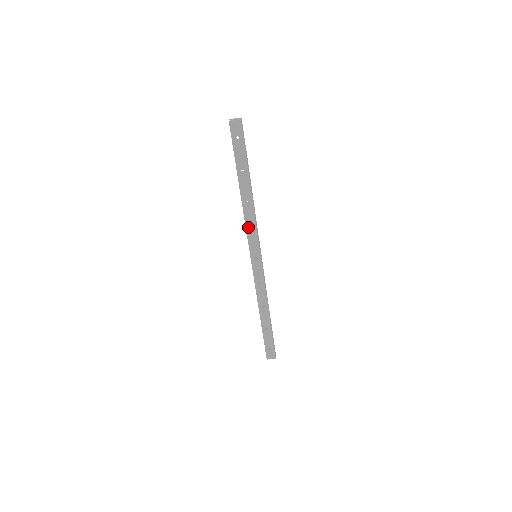
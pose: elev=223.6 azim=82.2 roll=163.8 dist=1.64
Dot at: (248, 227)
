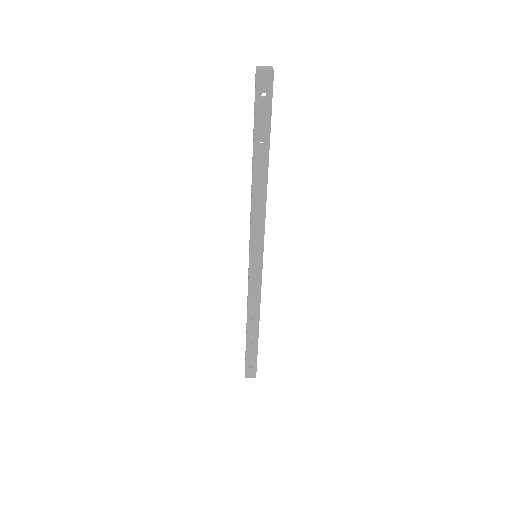
Dot at: (254, 219)
